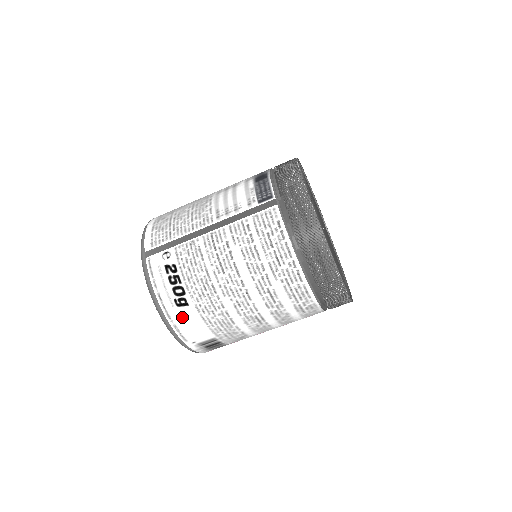
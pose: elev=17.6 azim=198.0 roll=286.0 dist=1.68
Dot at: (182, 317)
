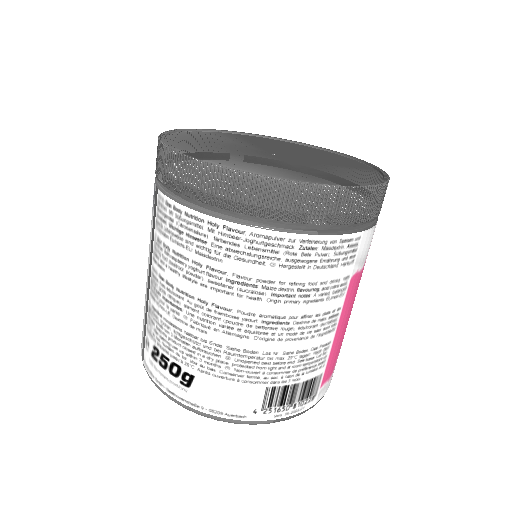
Dot at: (204, 395)
